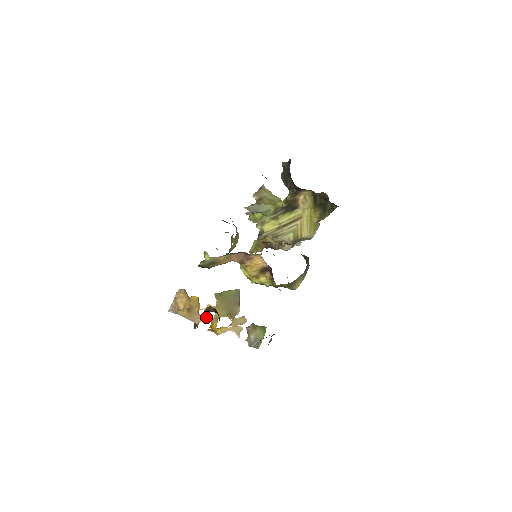
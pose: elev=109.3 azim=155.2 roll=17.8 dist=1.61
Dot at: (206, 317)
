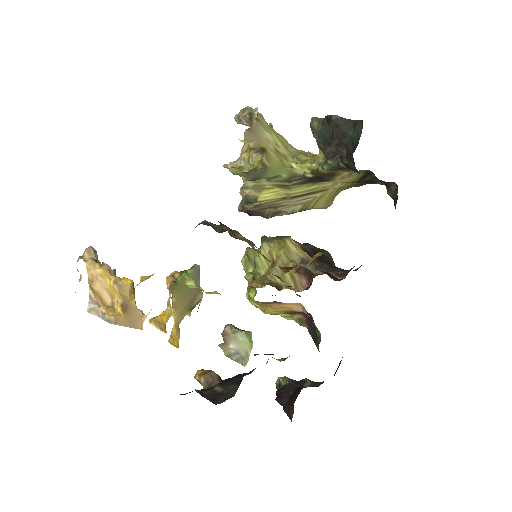
Dot at: occluded
